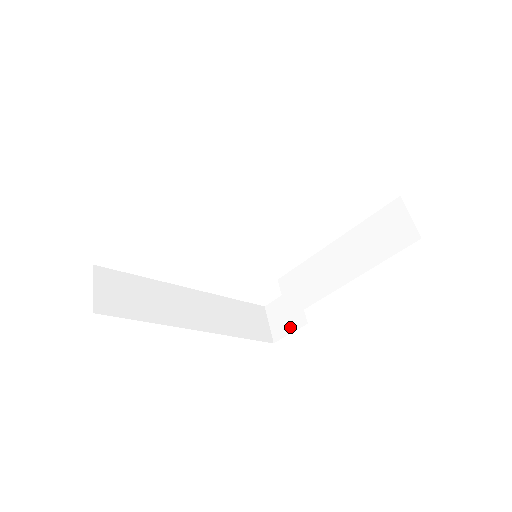
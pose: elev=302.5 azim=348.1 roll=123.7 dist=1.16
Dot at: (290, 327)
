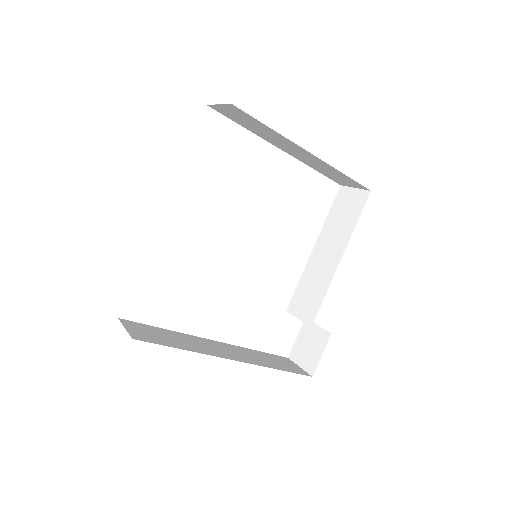
Dot at: (319, 350)
